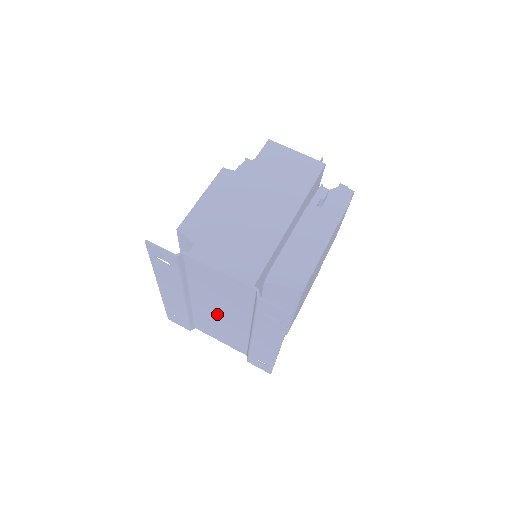
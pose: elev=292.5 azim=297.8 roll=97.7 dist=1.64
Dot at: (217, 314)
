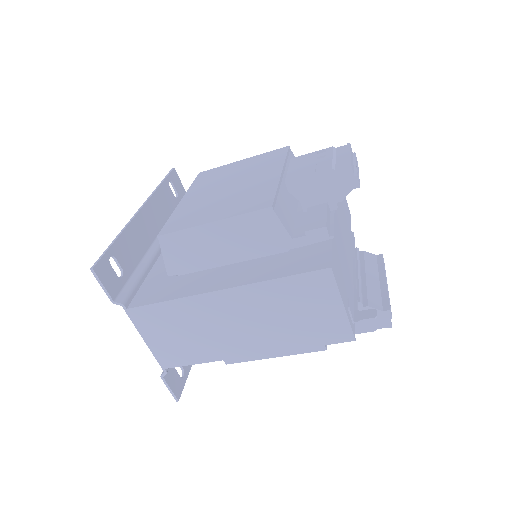
Dot at: occluded
